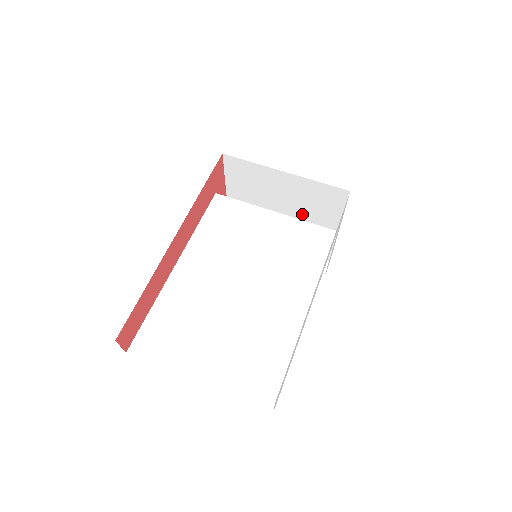
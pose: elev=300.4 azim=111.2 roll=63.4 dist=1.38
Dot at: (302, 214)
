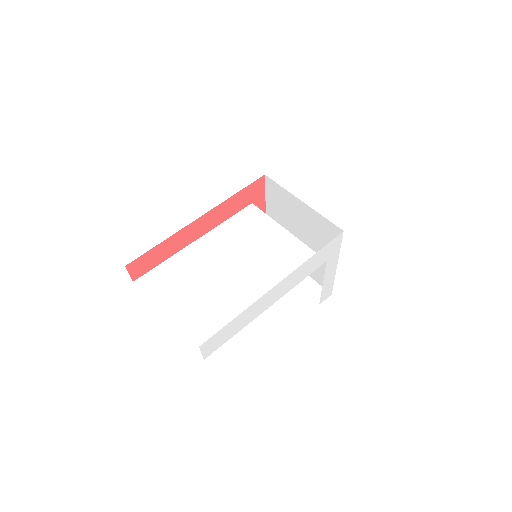
Dot at: (313, 242)
